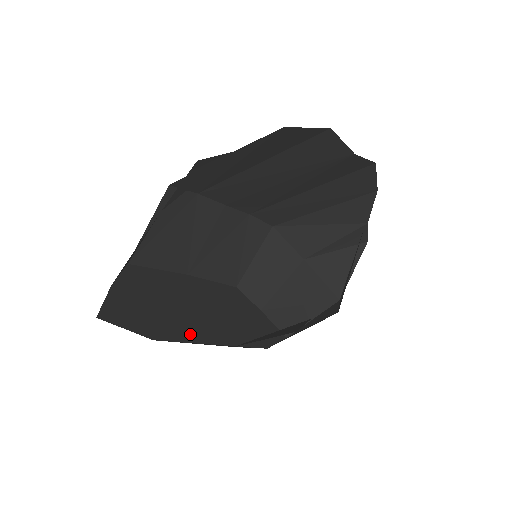
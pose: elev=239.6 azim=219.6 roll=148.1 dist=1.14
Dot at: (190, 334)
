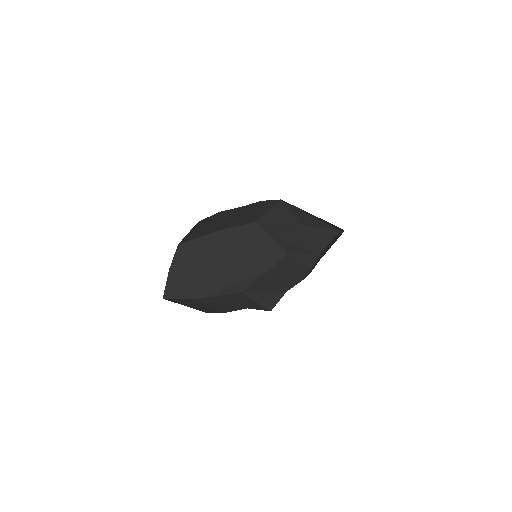
Dot at: (217, 284)
